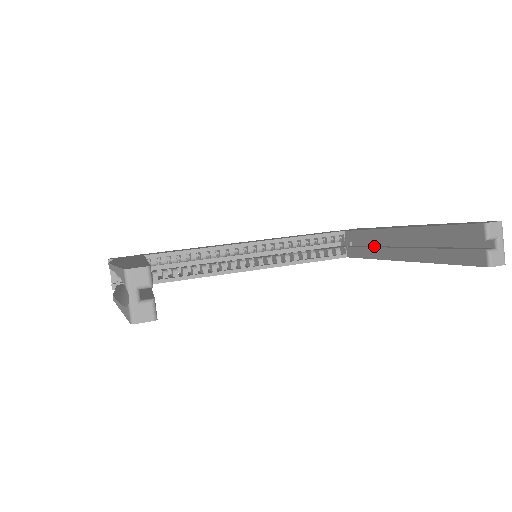
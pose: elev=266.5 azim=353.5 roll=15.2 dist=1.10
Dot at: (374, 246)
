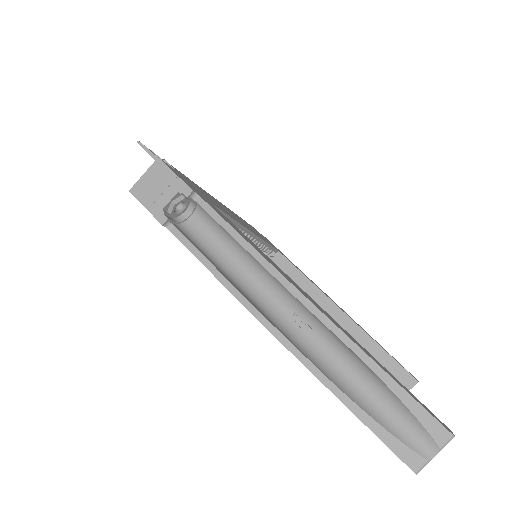
Dot at: occluded
